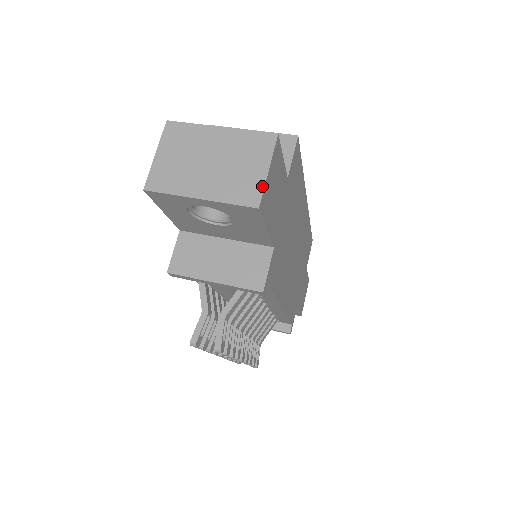
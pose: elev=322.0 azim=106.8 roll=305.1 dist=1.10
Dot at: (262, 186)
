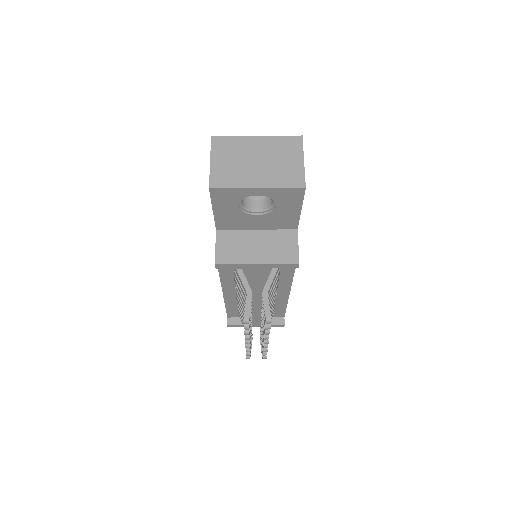
Dot at: (303, 172)
